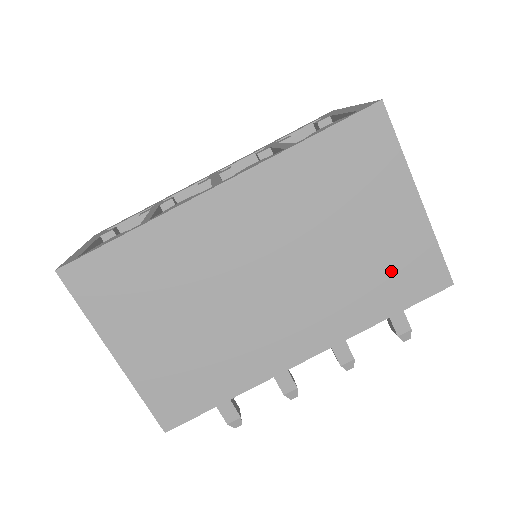
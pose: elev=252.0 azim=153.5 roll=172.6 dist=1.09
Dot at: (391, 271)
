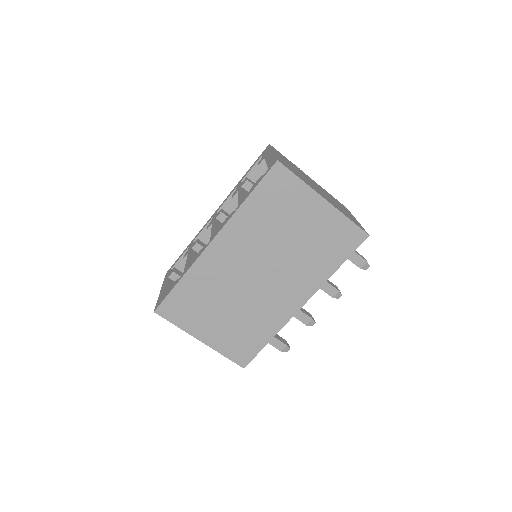
Dot at: (328, 244)
